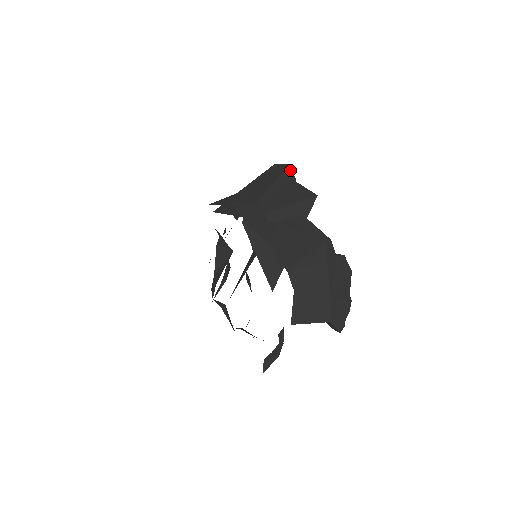
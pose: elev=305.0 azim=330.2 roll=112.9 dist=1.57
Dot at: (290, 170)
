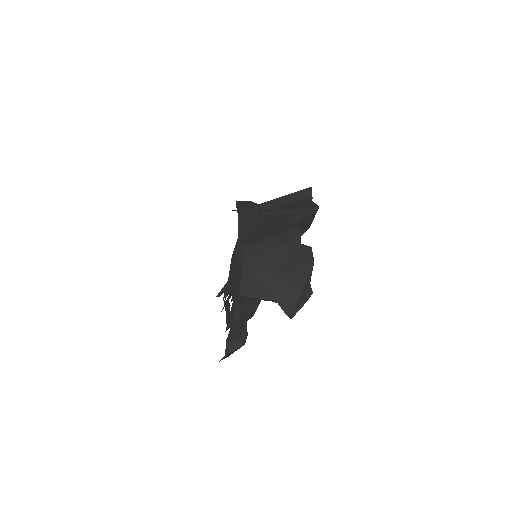
Dot at: (310, 191)
